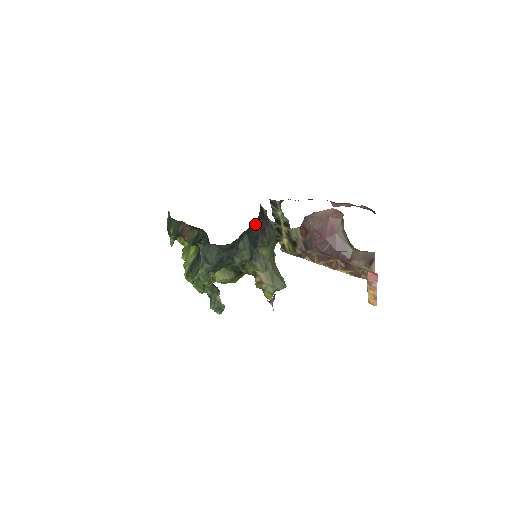
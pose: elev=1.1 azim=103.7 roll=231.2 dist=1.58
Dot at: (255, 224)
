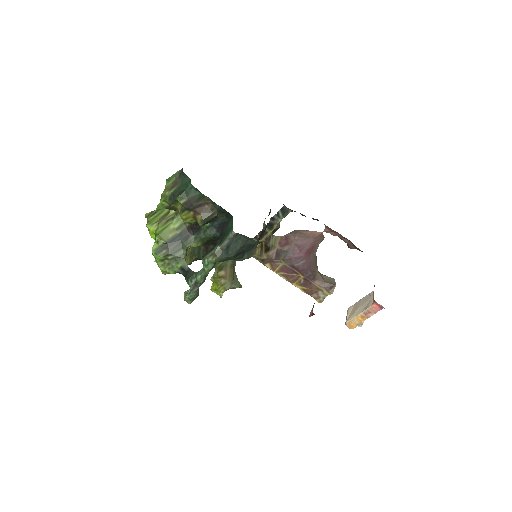
Dot at: occluded
